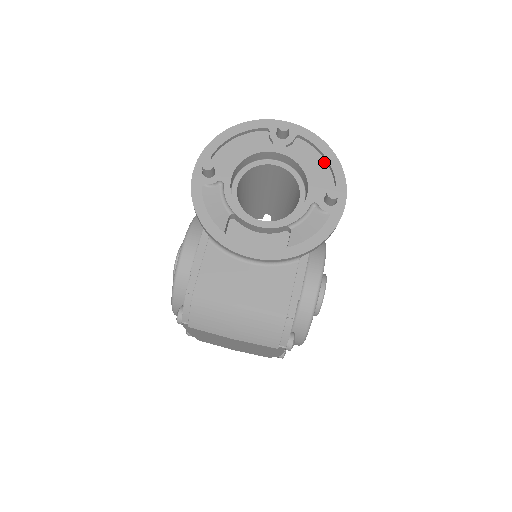
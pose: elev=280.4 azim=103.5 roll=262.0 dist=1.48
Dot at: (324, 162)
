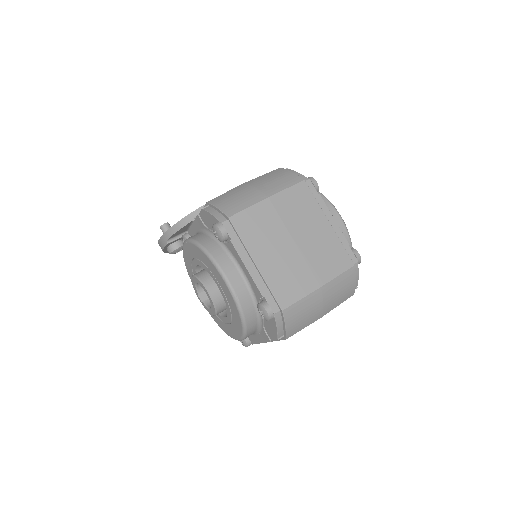
Dot at: occluded
